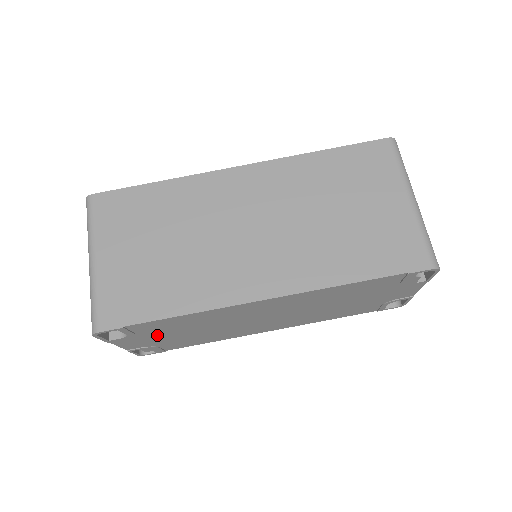
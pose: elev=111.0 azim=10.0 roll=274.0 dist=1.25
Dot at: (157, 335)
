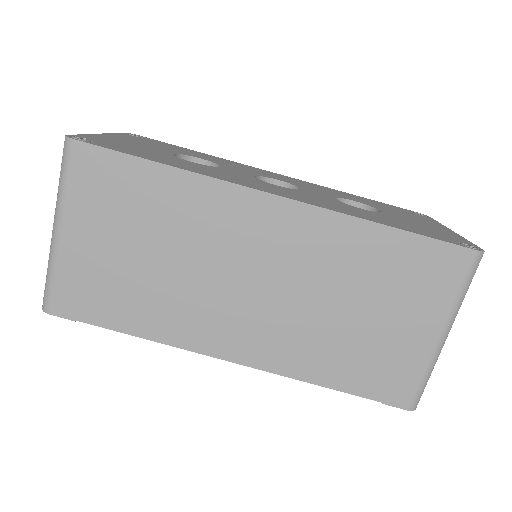
Dot at: occluded
